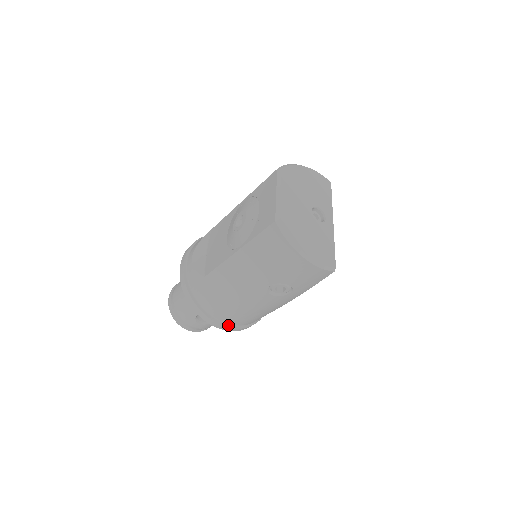
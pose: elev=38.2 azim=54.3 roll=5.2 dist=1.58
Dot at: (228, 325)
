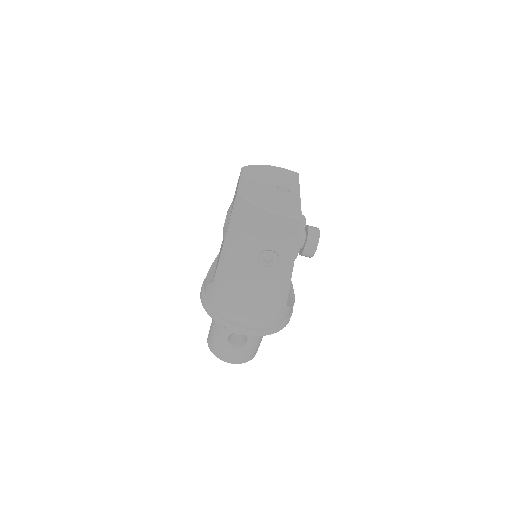
Dot at: (248, 327)
